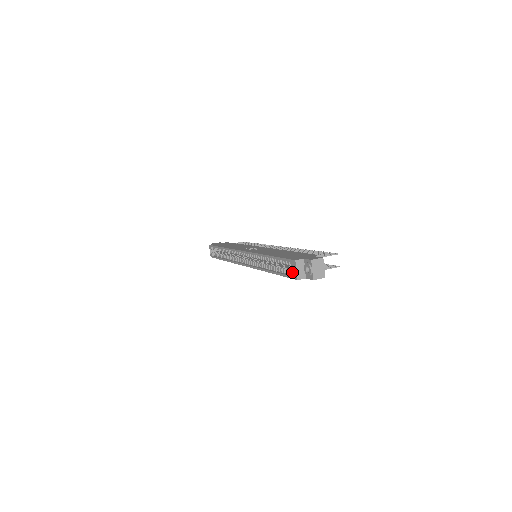
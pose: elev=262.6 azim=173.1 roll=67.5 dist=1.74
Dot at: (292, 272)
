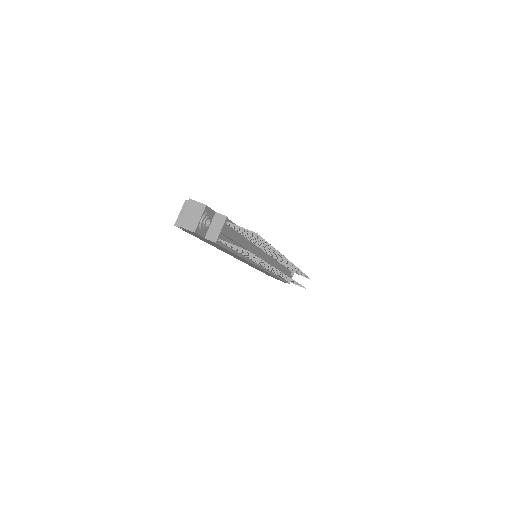
Dot at: occluded
